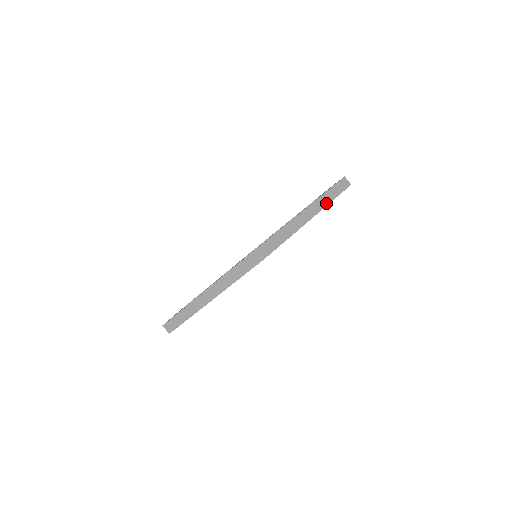
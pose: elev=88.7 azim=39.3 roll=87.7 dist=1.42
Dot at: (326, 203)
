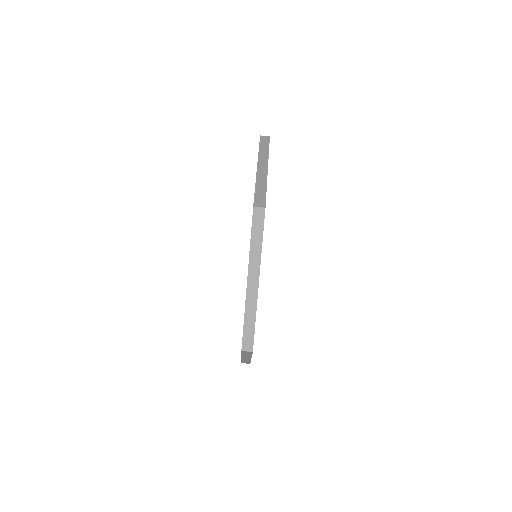
Dot at: (266, 155)
